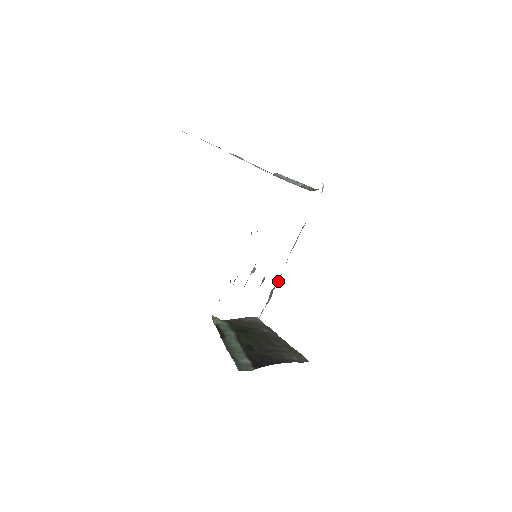
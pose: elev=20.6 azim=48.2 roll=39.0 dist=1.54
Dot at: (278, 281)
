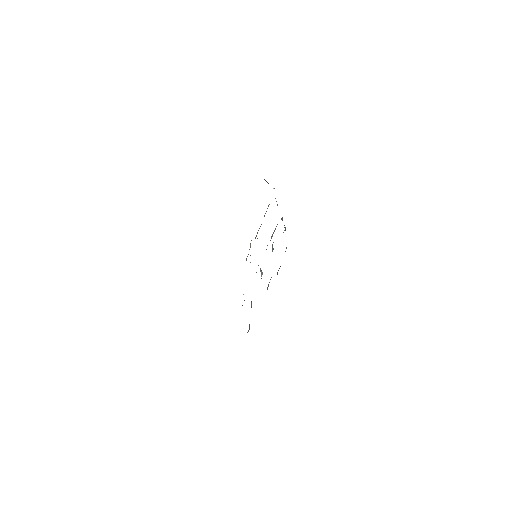
Dot at: (282, 218)
